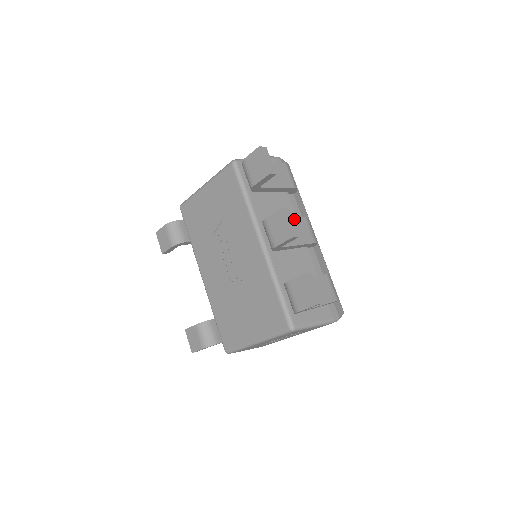
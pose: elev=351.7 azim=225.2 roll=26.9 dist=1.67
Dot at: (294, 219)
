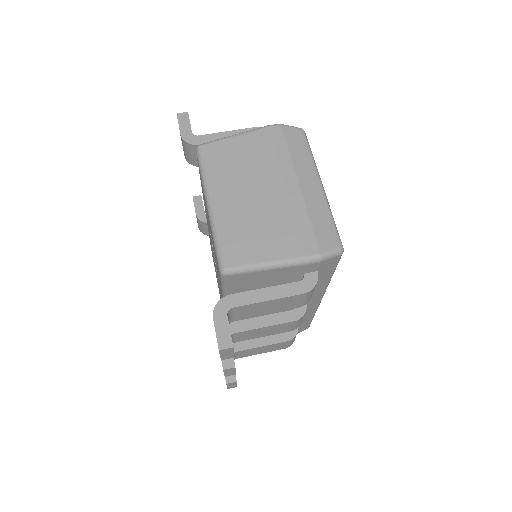
Dot at: (272, 326)
